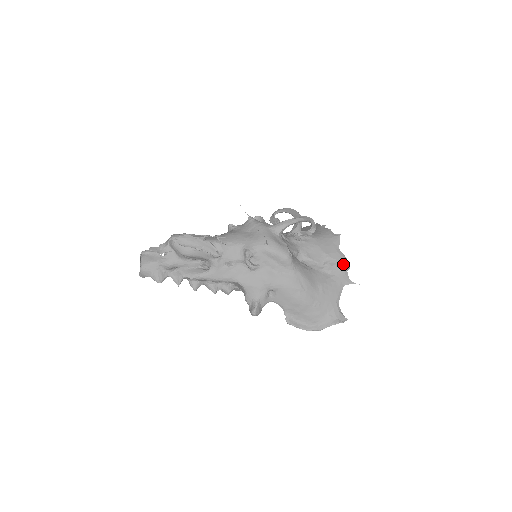
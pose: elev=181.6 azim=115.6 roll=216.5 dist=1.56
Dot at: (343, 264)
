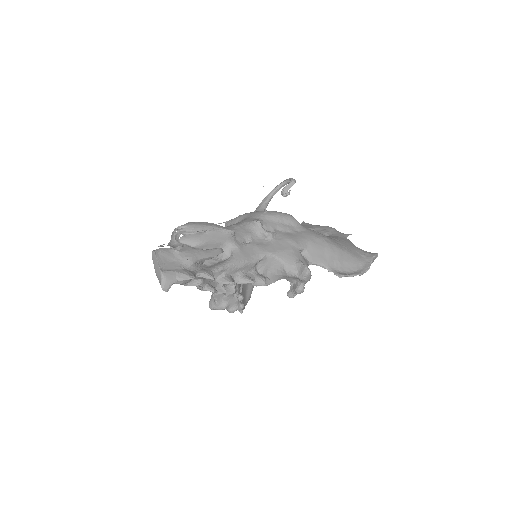
Dot at: (329, 227)
